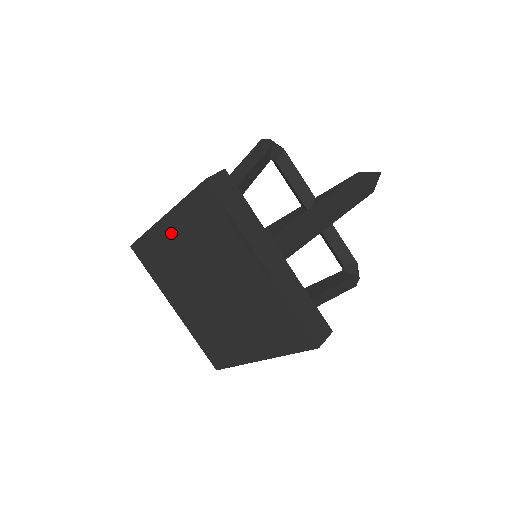
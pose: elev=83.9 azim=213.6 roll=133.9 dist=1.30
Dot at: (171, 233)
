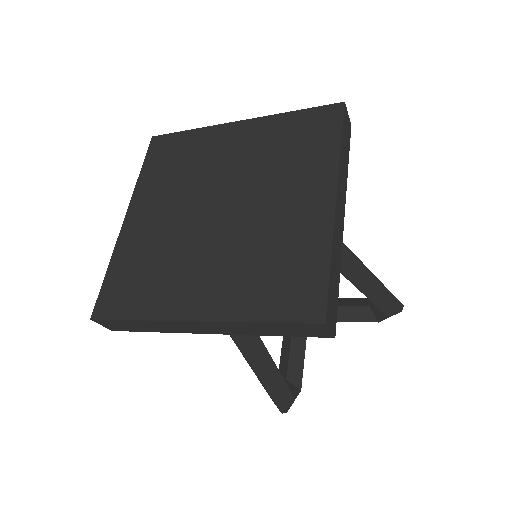
Dot at: (233, 137)
